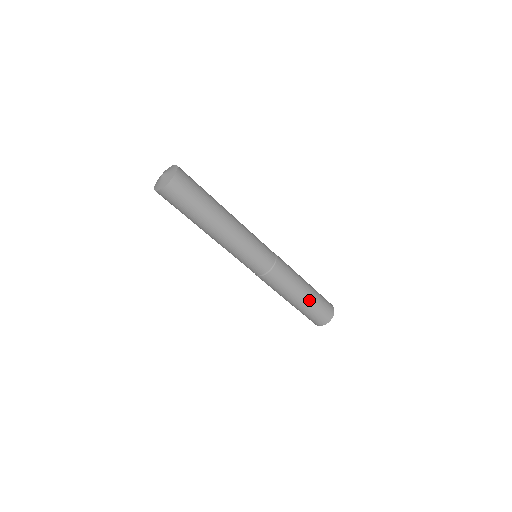
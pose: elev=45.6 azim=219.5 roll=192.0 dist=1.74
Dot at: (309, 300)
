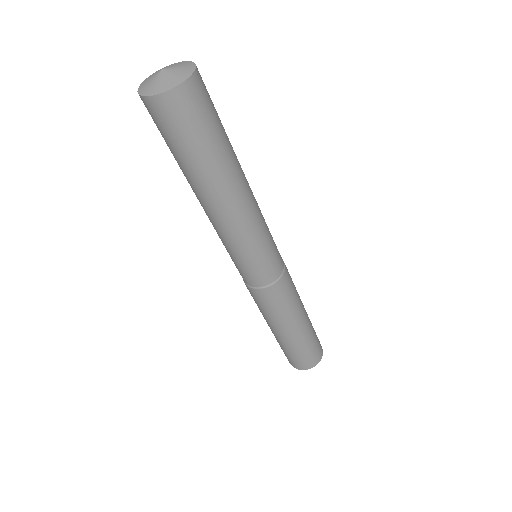
Dot at: (307, 330)
